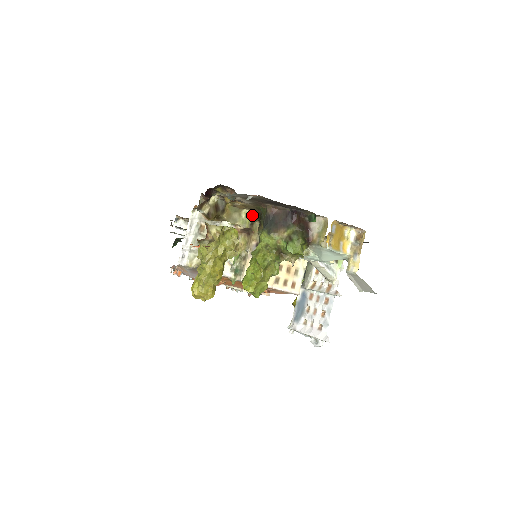
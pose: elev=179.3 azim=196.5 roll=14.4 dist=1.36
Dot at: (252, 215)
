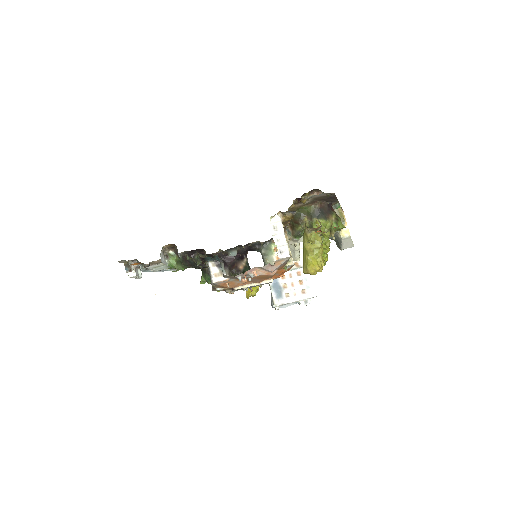
Dot at: occluded
